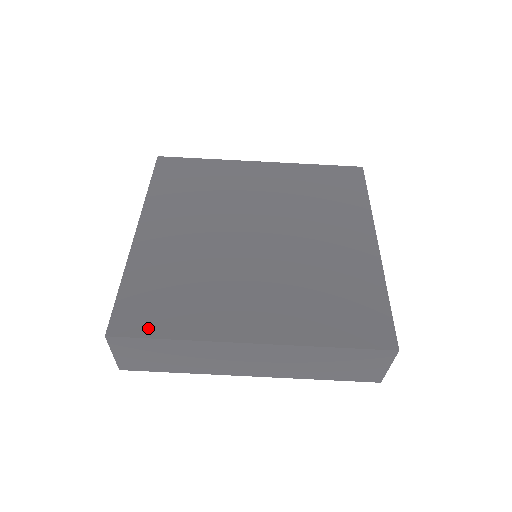
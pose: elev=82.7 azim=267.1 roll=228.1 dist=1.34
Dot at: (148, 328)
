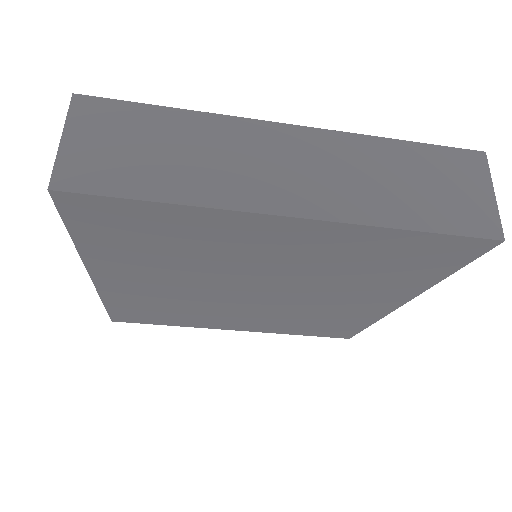
Dot at: (146, 322)
